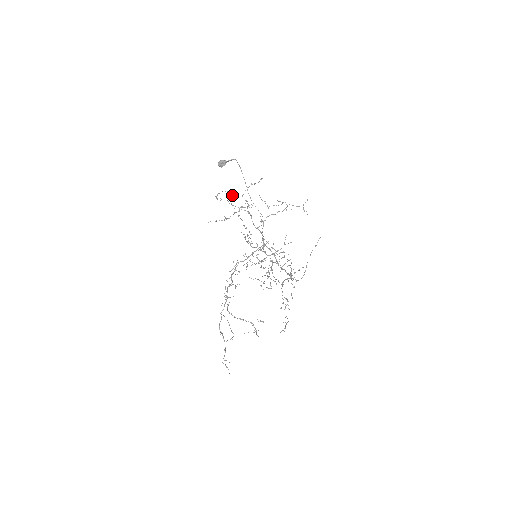
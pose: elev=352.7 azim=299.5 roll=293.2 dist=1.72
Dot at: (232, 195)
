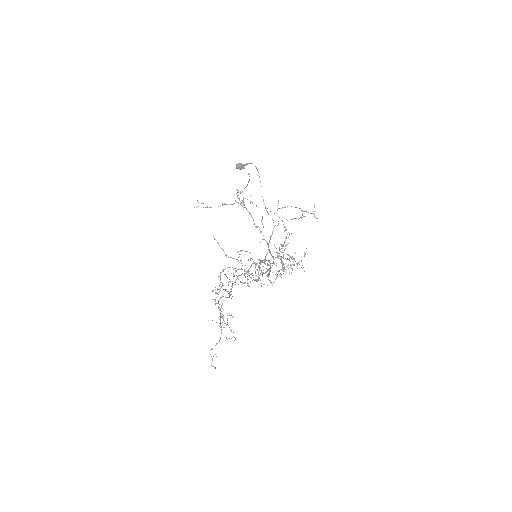
Dot at: occluded
